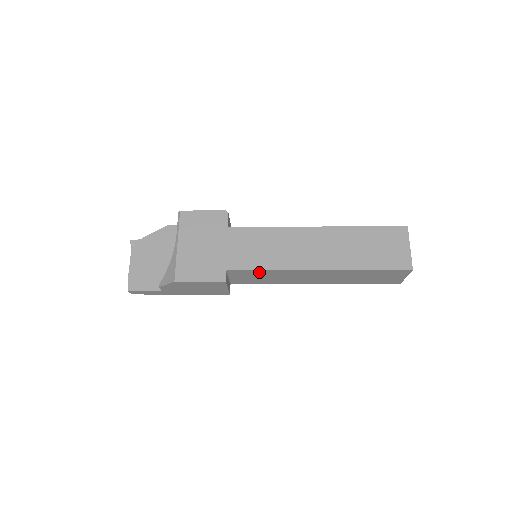
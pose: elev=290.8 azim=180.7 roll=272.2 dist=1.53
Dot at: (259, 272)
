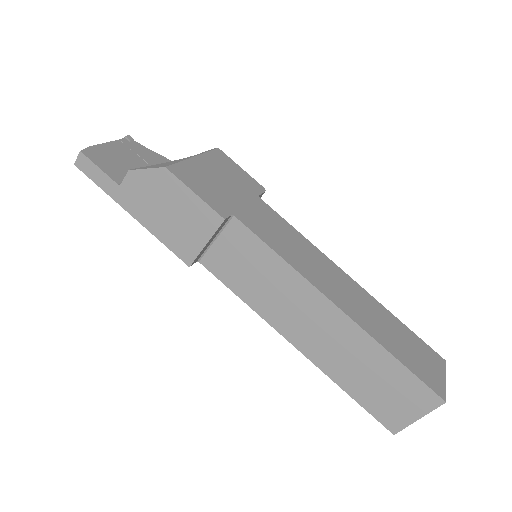
Dot at: (264, 254)
